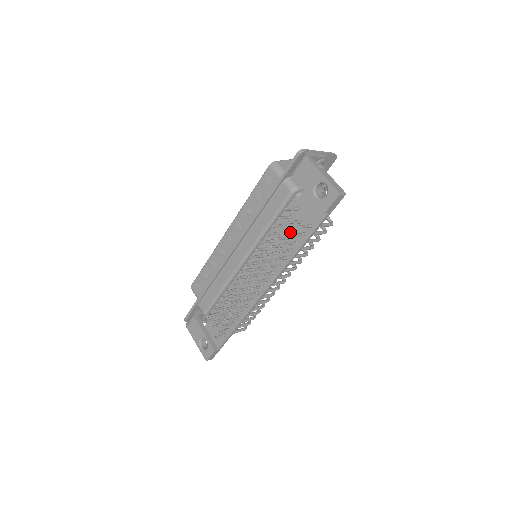
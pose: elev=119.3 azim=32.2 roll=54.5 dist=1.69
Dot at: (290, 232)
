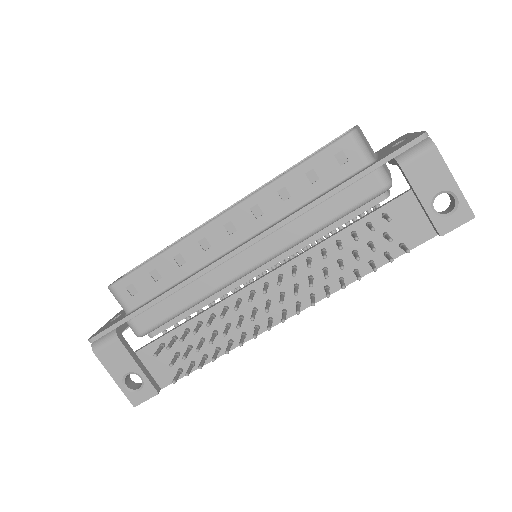
Dot at: (361, 245)
